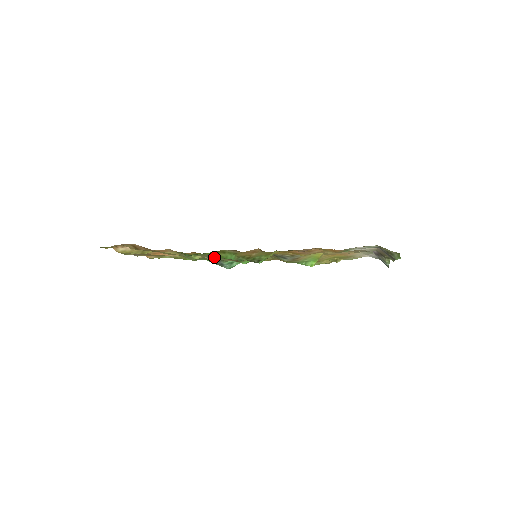
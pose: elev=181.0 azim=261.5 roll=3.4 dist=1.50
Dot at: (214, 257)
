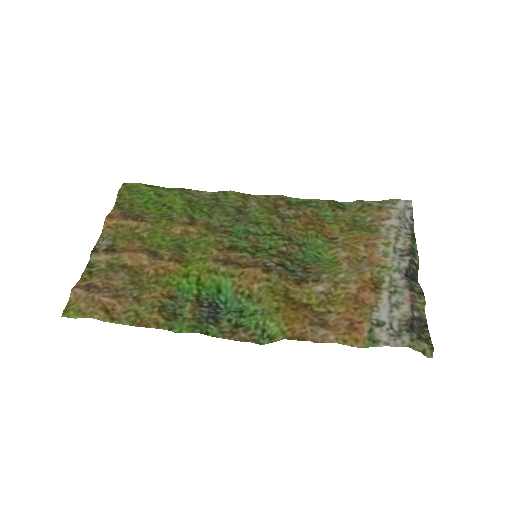
Dot at: (208, 324)
